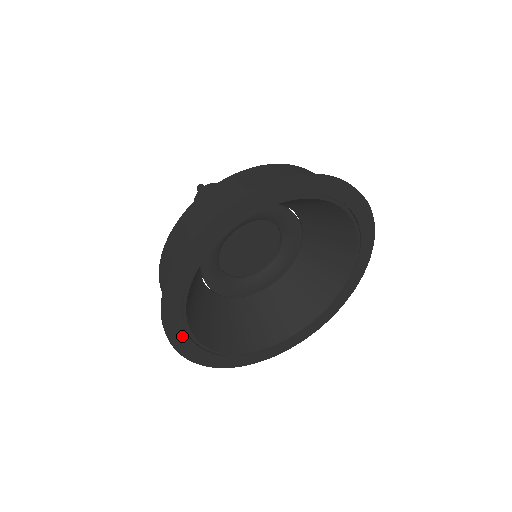
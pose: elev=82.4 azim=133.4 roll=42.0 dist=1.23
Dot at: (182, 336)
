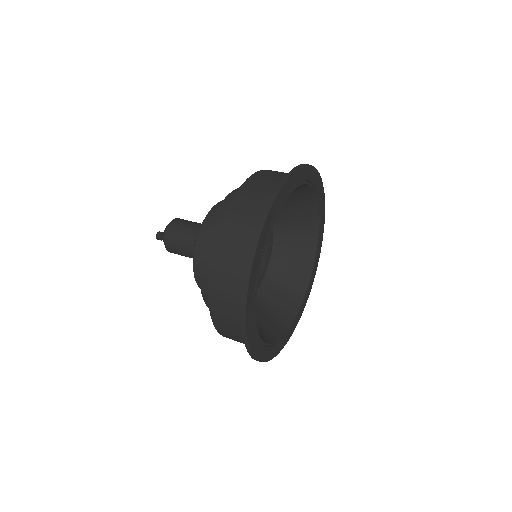
Dot at: (274, 349)
